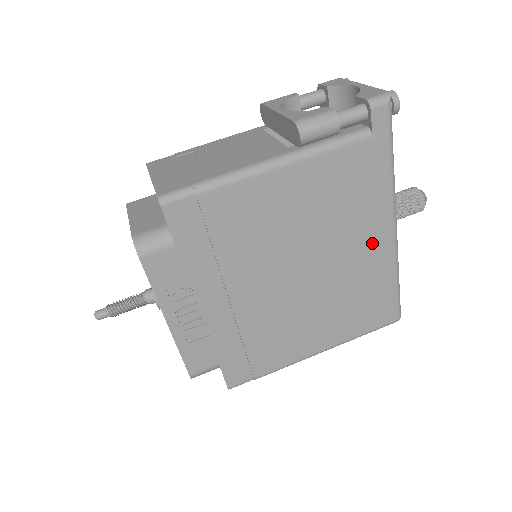
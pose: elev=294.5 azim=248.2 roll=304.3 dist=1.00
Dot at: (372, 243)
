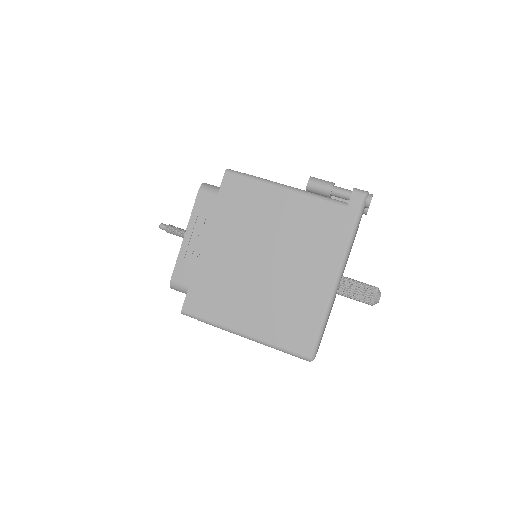
Dot at: (318, 277)
